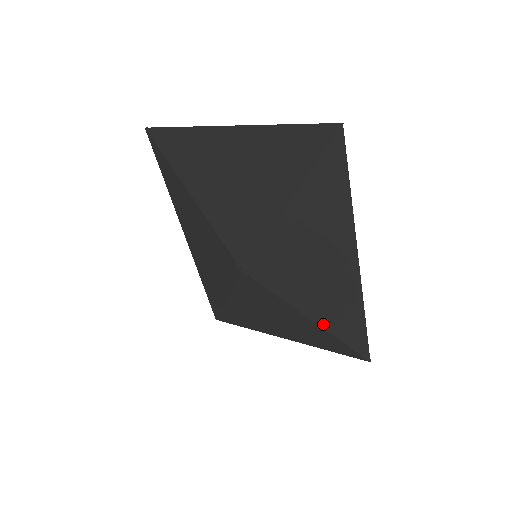
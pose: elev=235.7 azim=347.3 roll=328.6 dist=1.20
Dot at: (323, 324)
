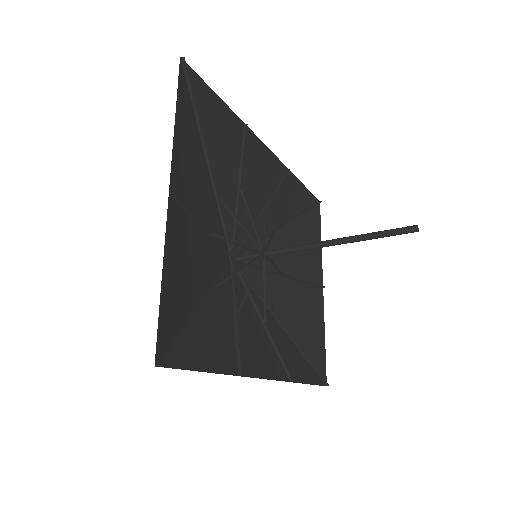
Dot at: (290, 341)
